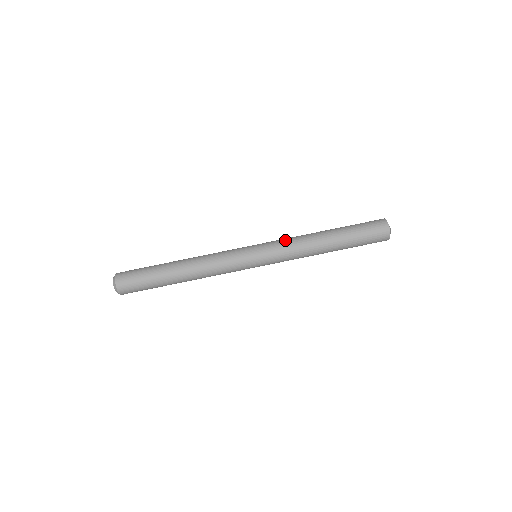
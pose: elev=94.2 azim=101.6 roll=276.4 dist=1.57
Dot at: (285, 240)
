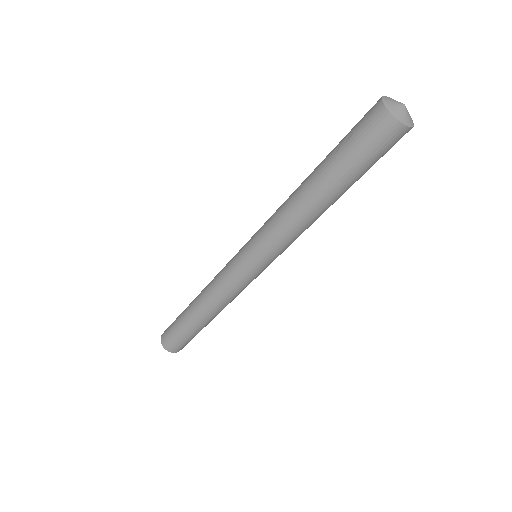
Dot at: (278, 240)
